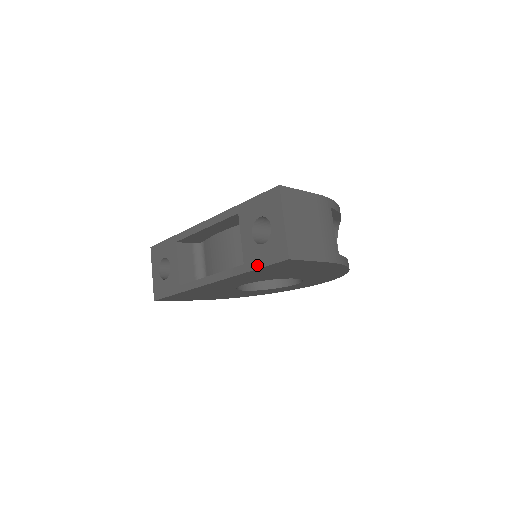
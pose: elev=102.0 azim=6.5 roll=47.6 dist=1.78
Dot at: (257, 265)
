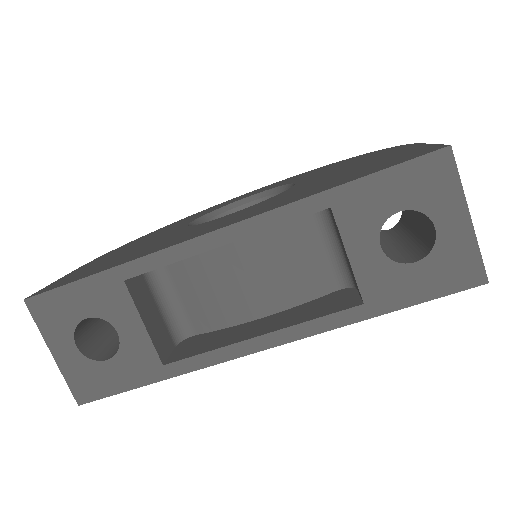
Dot at: (403, 302)
